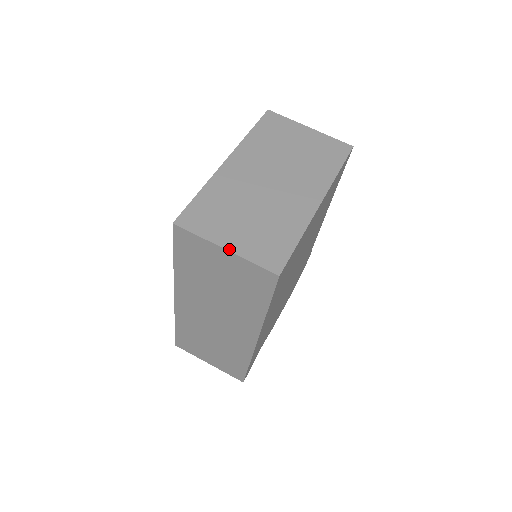
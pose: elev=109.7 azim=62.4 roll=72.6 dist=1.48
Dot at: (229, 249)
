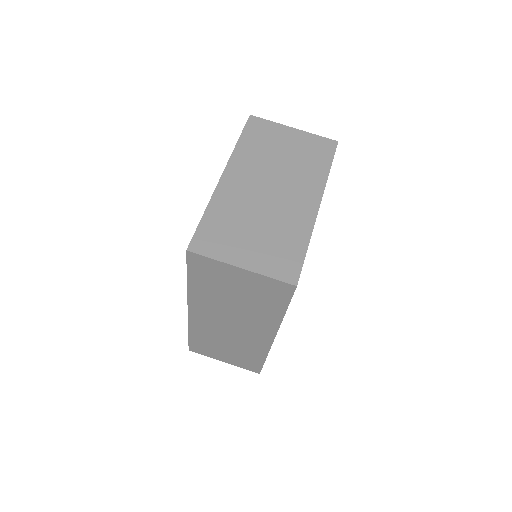
Dot at: (245, 267)
